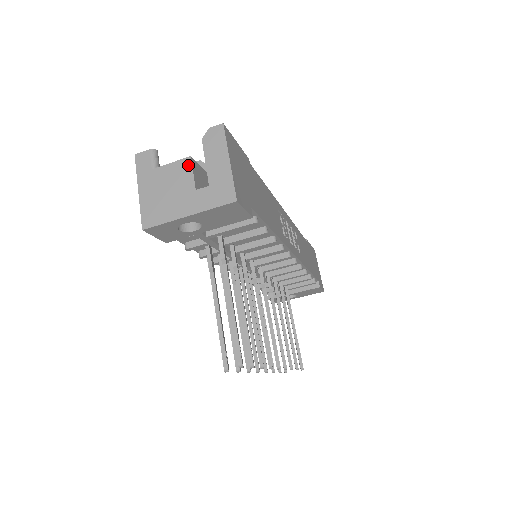
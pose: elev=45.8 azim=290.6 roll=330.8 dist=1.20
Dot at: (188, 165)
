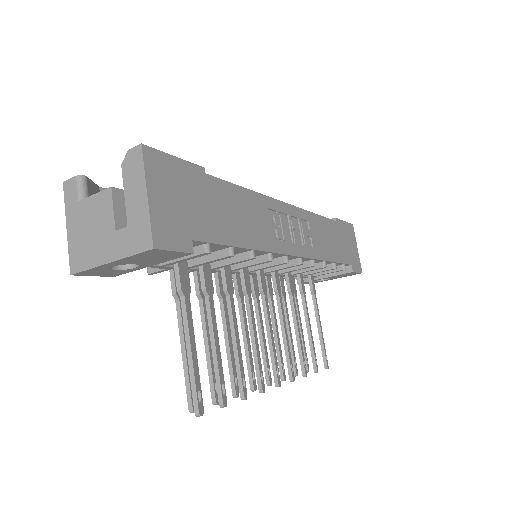
Dot at: (109, 198)
